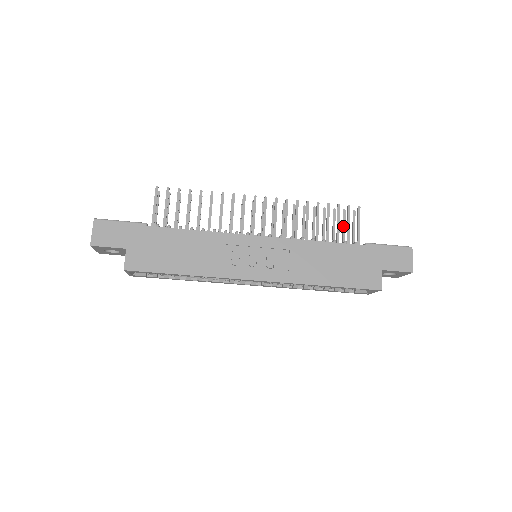
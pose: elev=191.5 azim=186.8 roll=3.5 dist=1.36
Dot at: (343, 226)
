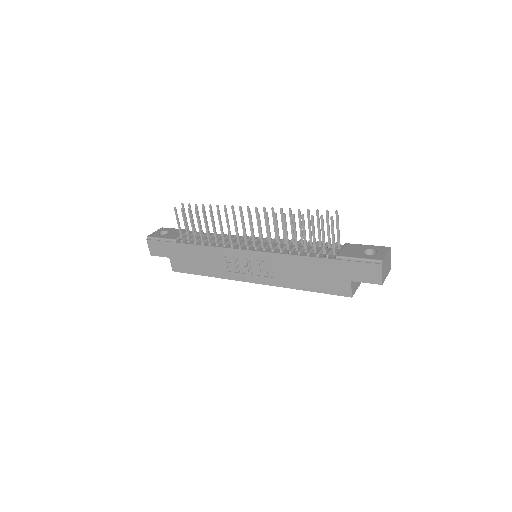
Dot at: (327, 227)
